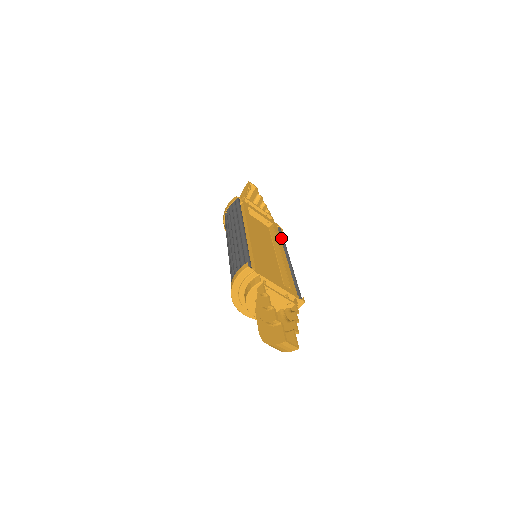
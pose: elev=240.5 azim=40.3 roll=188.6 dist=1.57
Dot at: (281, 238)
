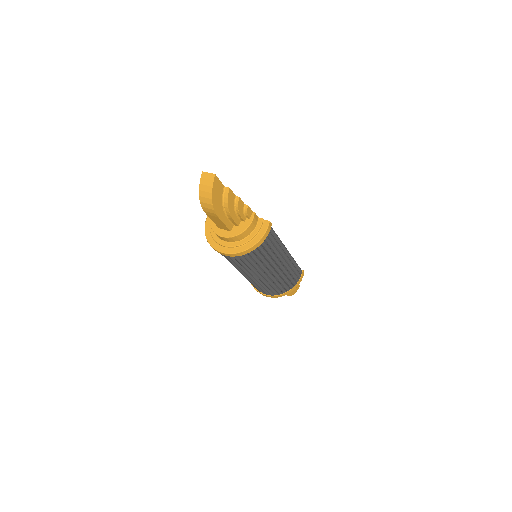
Dot at: occluded
